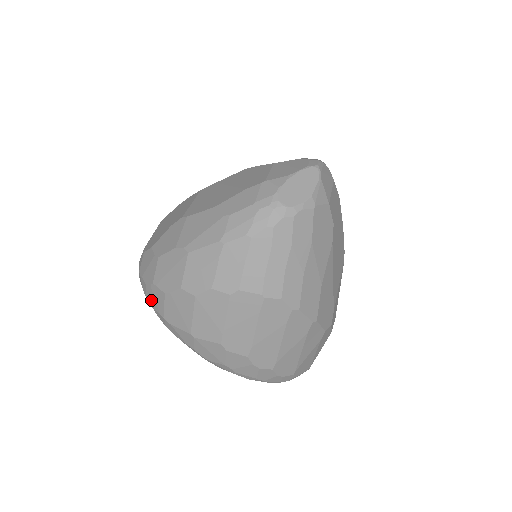
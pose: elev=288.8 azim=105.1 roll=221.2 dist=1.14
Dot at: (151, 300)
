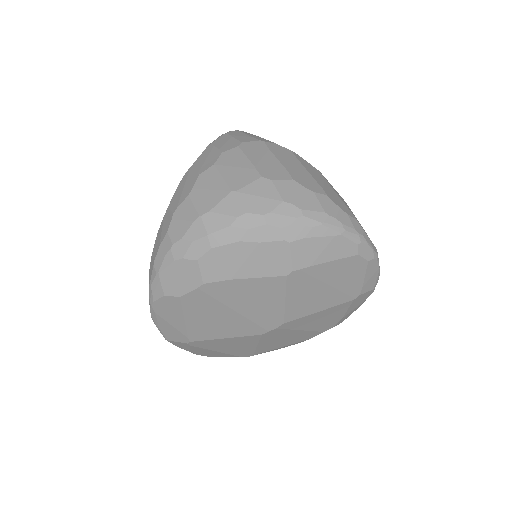
Dot at: (179, 232)
